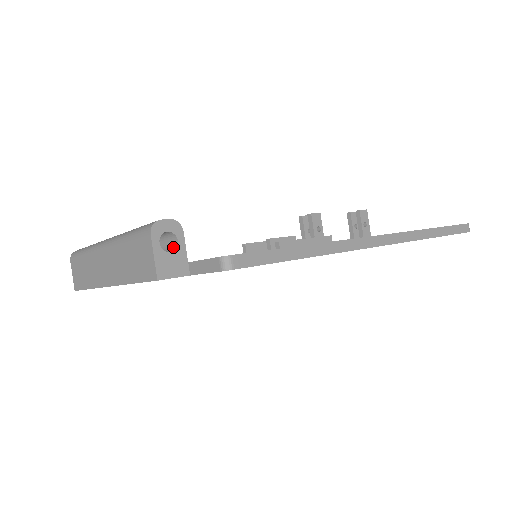
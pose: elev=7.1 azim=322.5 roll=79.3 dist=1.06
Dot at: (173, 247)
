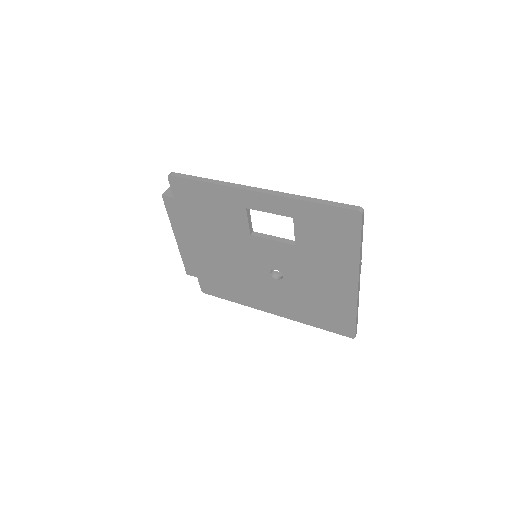
Dot at: occluded
